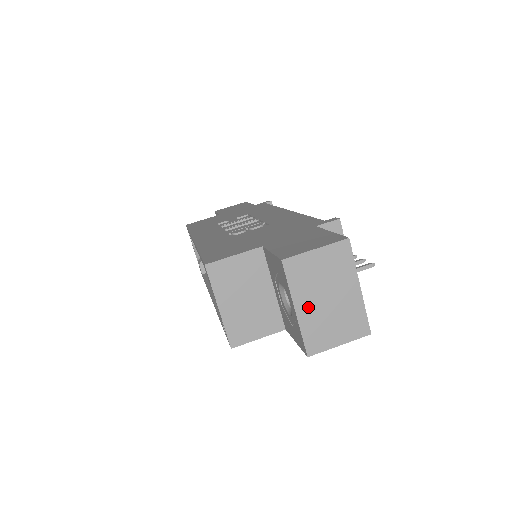
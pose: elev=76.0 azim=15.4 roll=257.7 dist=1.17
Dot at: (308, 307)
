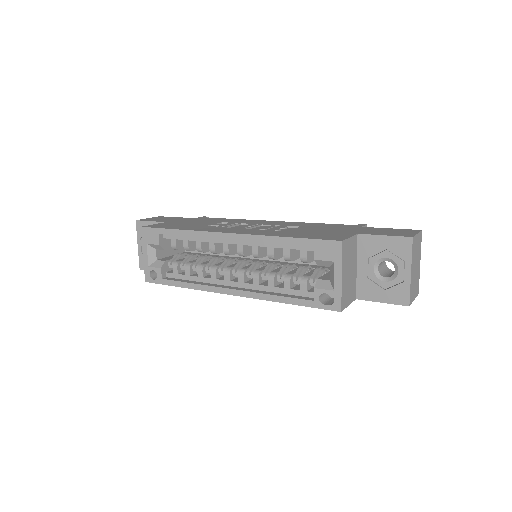
Dot at: (413, 271)
